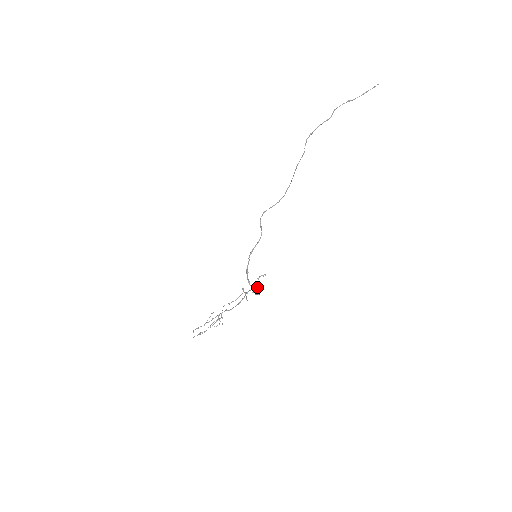
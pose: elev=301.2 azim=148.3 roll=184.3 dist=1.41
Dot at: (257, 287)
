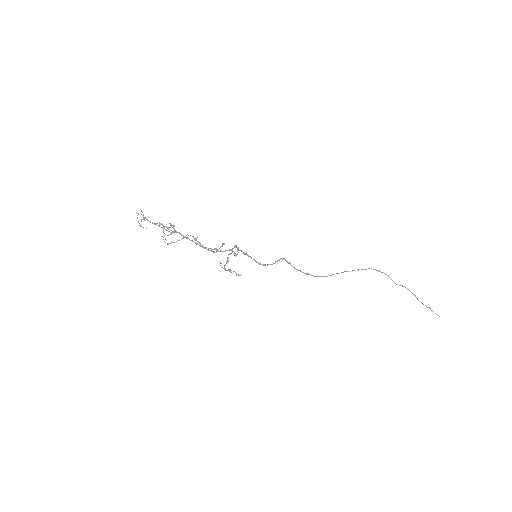
Dot at: (237, 254)
